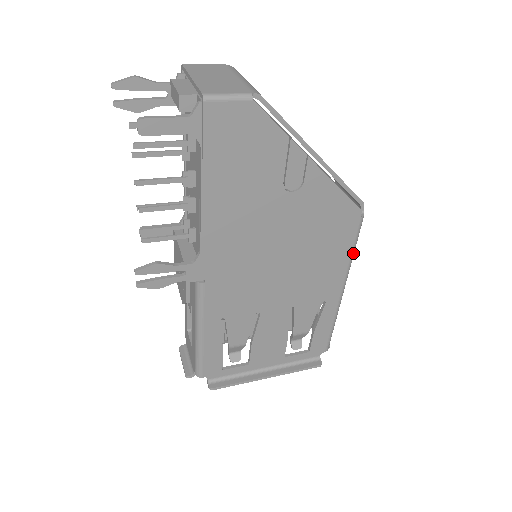
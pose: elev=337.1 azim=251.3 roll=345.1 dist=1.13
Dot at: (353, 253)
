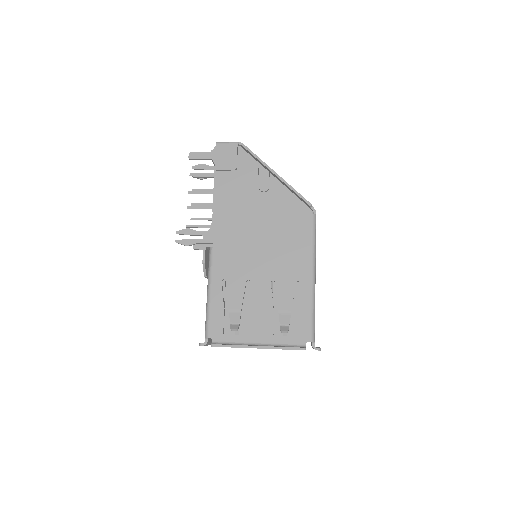
Dot at: (314, 242)
